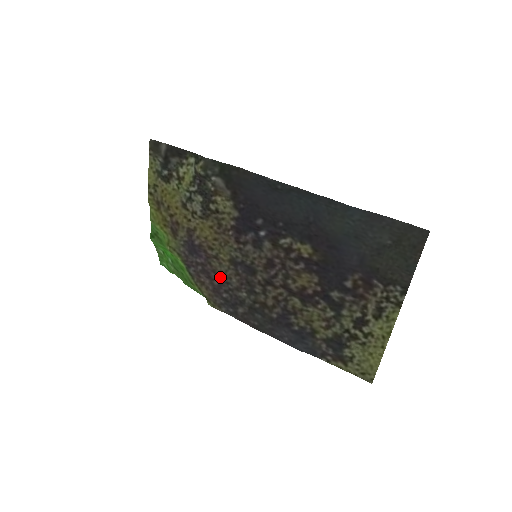
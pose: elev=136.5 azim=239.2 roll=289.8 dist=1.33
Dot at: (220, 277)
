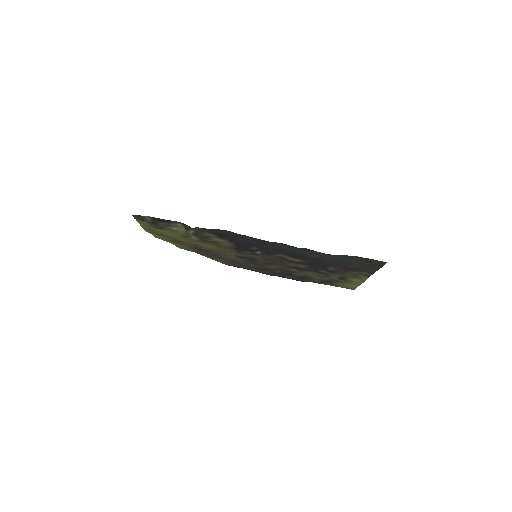
Dot at: (230, 259)
